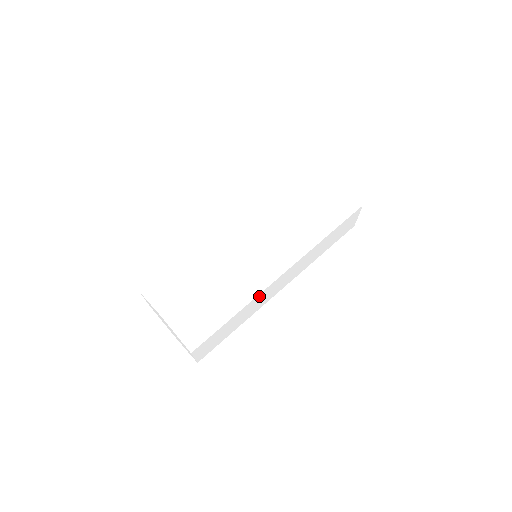
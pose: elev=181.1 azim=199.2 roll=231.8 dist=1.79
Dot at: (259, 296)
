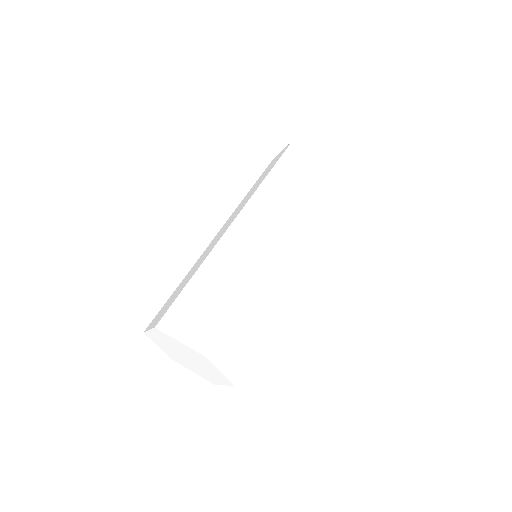
Dot at: (263, 276)
